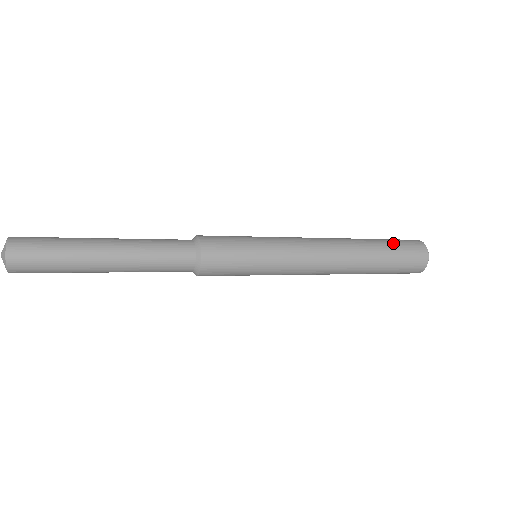
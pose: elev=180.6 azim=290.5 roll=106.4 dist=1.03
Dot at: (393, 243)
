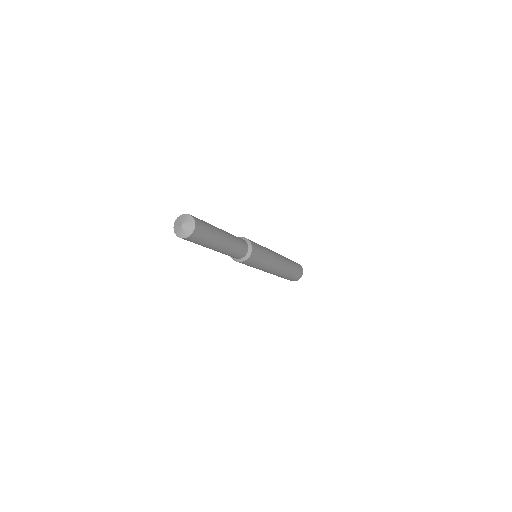
Dot at: (295, 263)
